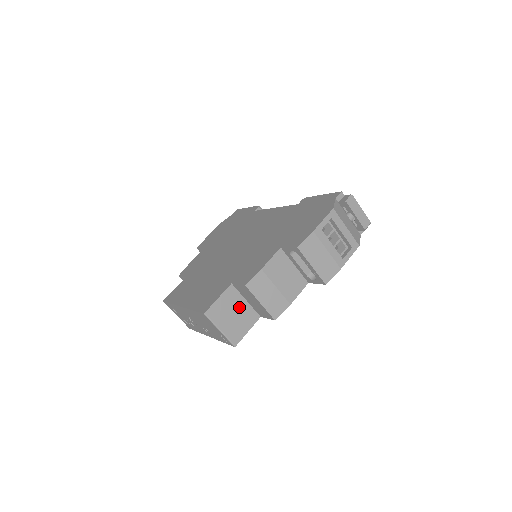
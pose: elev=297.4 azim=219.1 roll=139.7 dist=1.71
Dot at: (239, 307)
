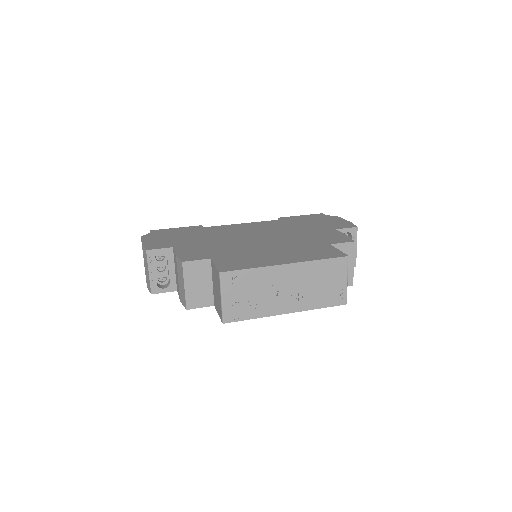
Dot at: occluded
